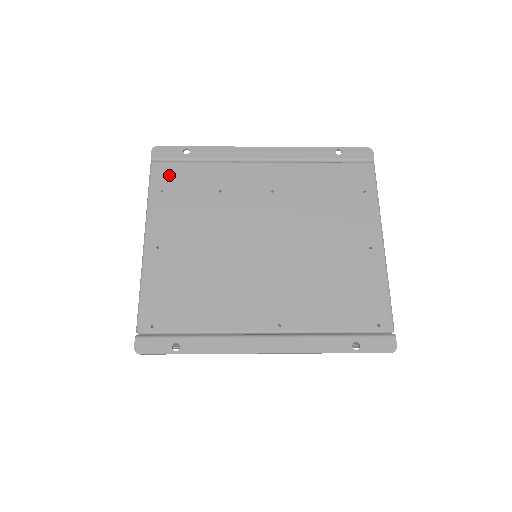
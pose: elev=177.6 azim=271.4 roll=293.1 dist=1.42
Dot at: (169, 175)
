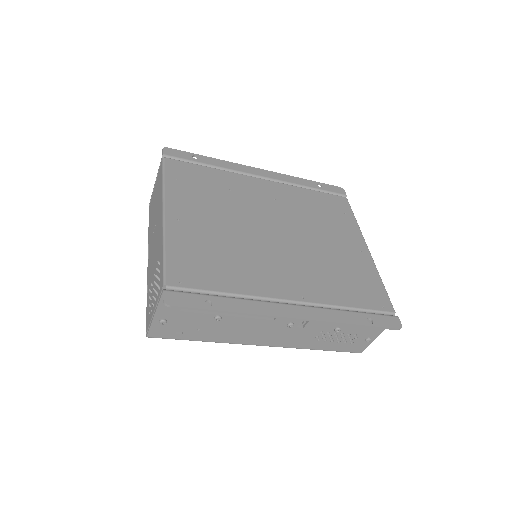
Dot at: (182, 169)
